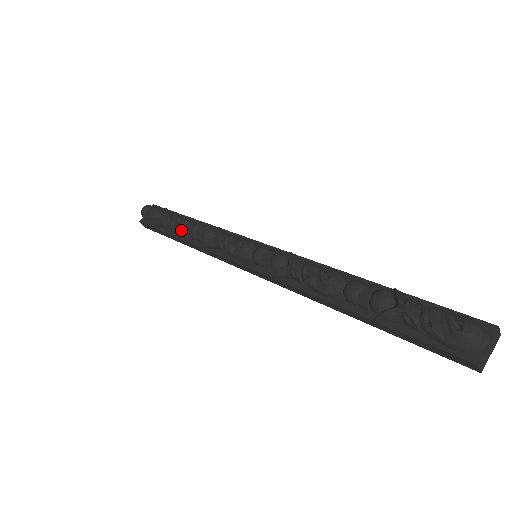
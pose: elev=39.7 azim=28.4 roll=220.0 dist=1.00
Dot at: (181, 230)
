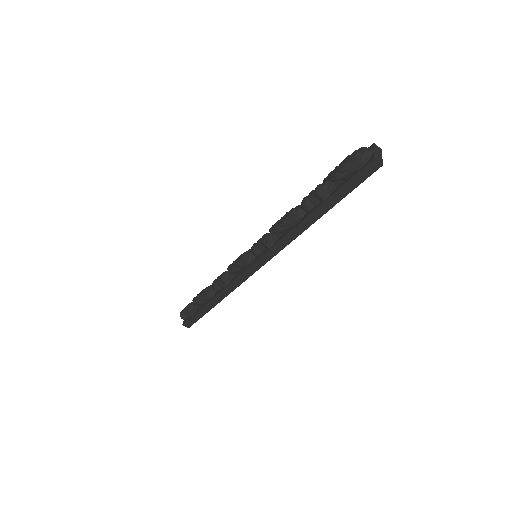
Dot at: (208, 293)
